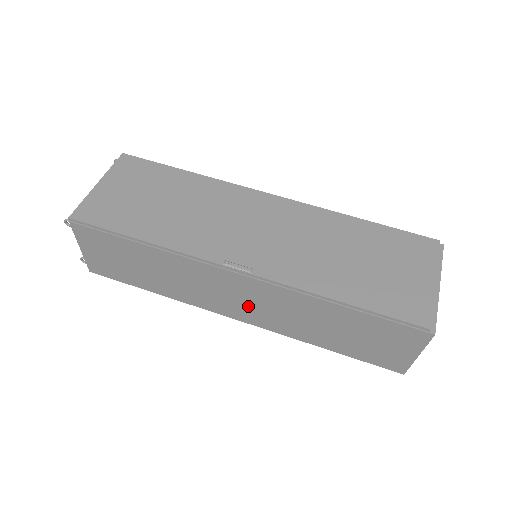
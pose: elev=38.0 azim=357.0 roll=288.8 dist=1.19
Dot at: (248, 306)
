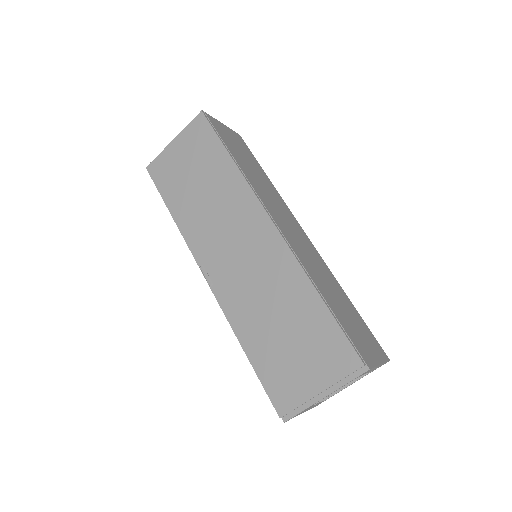
Dot at: occluded
